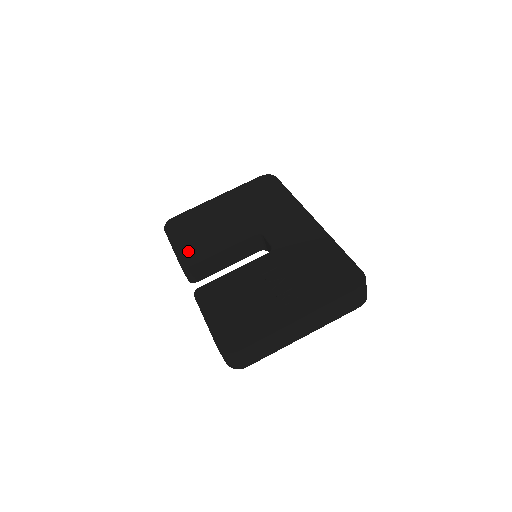
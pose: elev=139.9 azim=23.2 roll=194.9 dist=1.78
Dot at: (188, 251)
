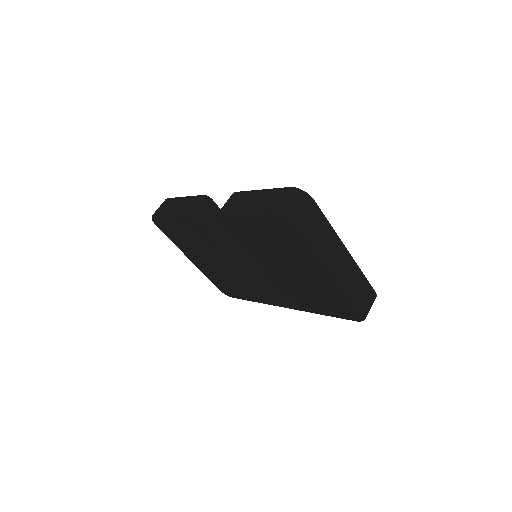
Dot at: occluded
